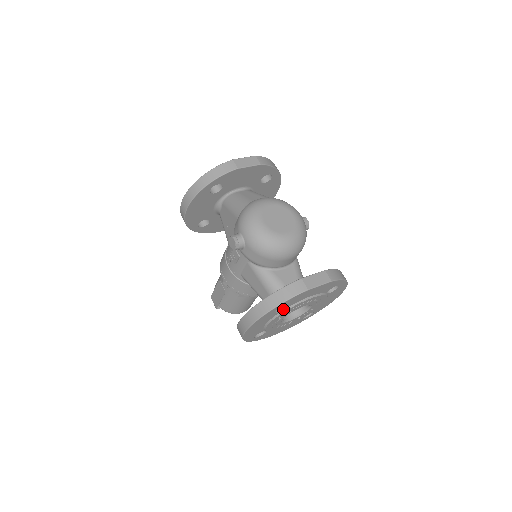
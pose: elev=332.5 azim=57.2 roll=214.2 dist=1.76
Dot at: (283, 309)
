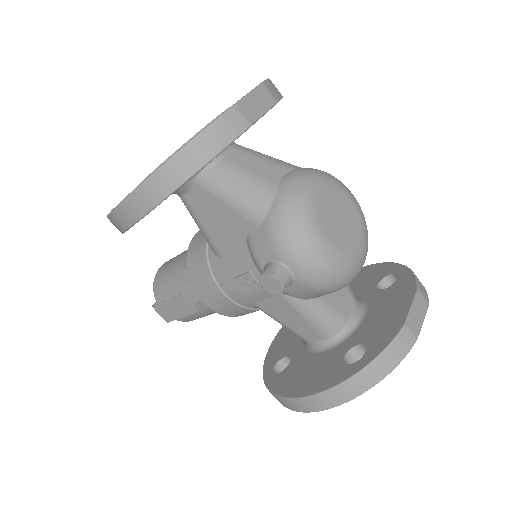
Dot at: occluded
